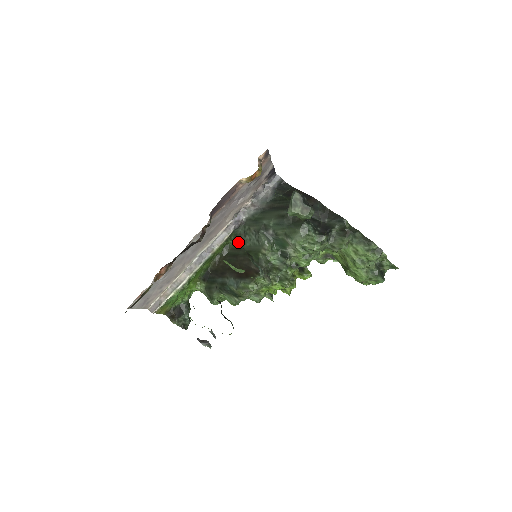
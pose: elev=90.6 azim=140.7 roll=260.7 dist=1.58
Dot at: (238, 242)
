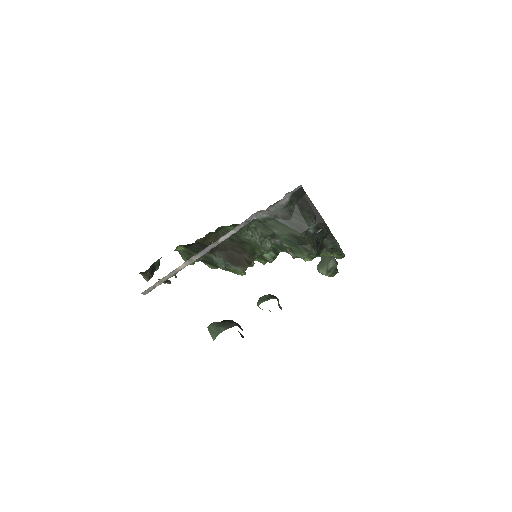
Dot at: occluded
